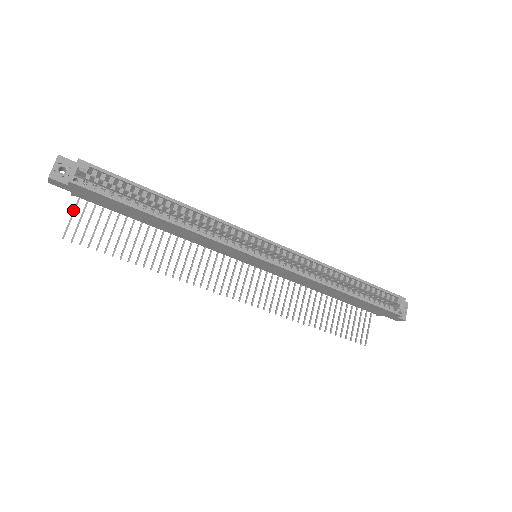
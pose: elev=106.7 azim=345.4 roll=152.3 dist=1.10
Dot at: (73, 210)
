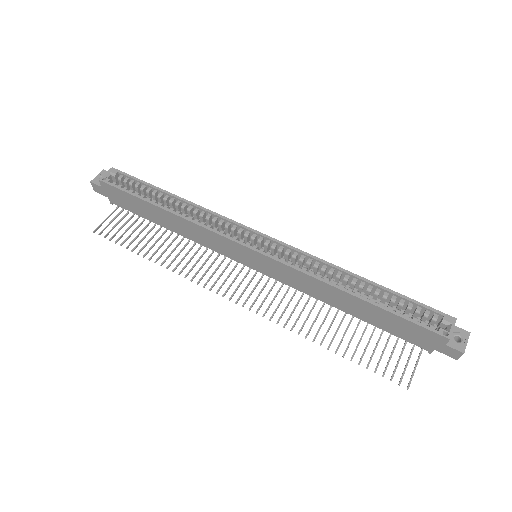
Dot at: occluded
